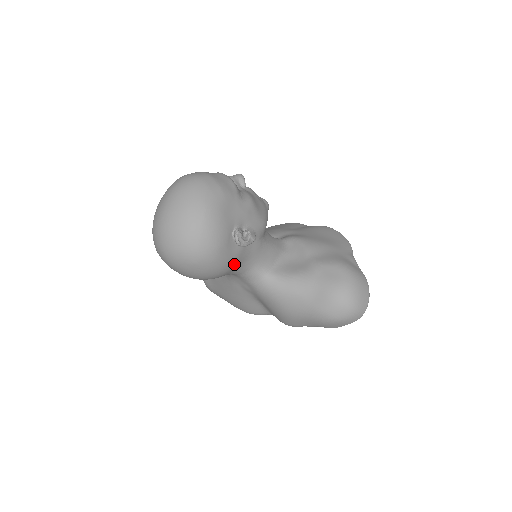
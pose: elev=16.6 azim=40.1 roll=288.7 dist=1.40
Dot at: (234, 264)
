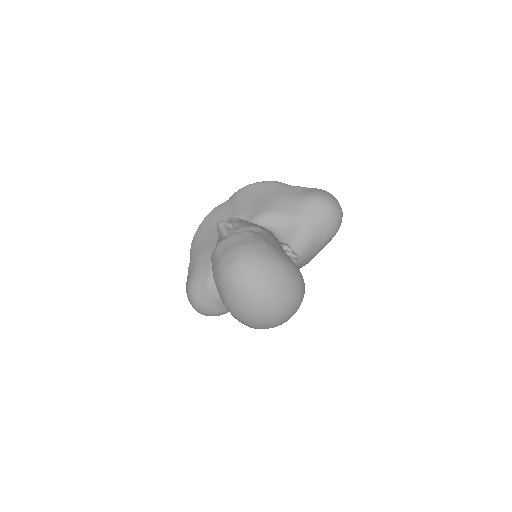
Dot at: occluded
